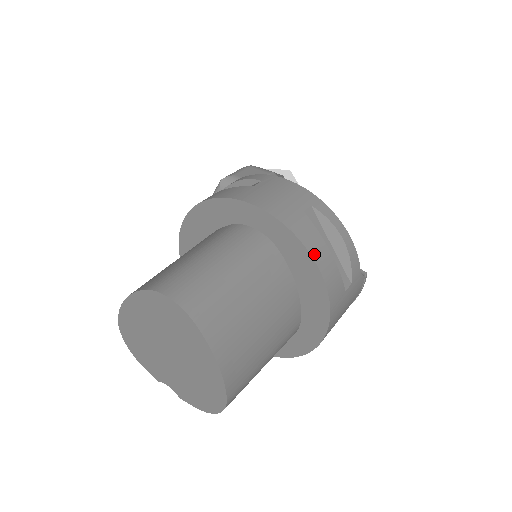
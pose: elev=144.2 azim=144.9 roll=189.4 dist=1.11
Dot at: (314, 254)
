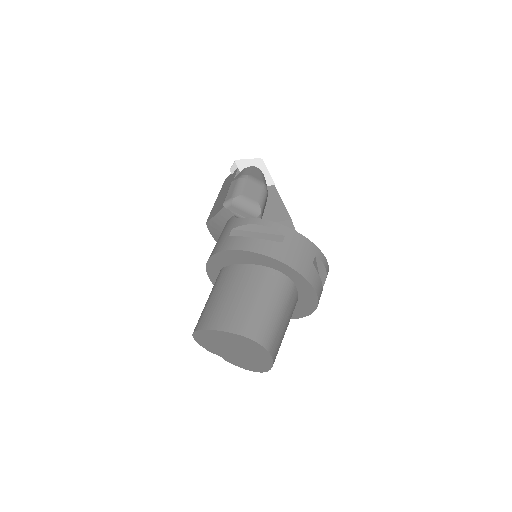
Dot at: (317, 291)
